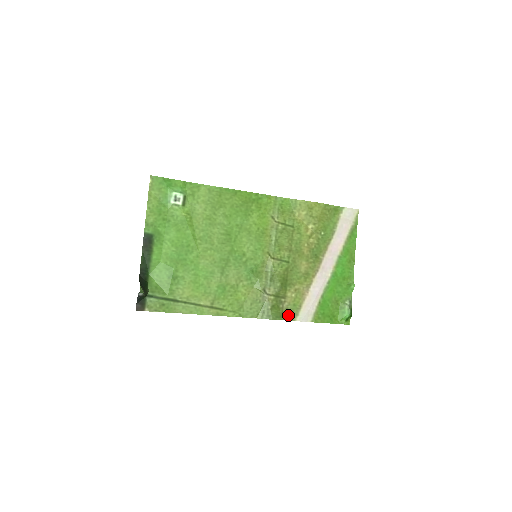
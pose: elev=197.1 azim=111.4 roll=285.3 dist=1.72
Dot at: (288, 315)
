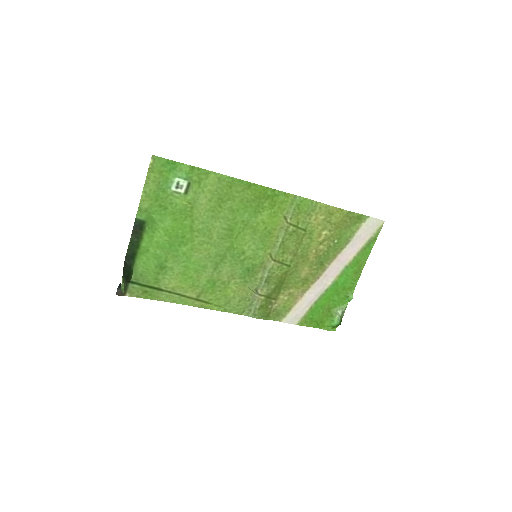
Dot at: (275, 315)
